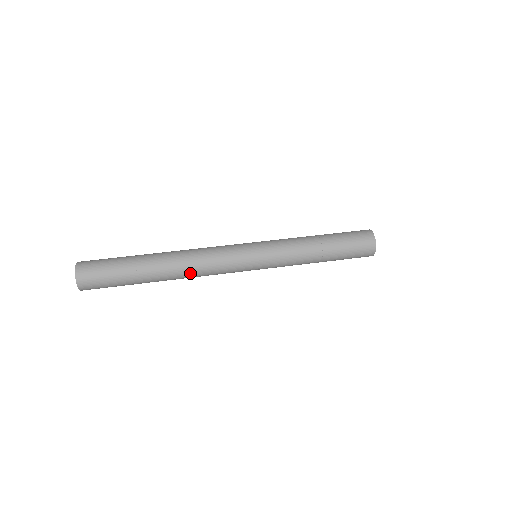
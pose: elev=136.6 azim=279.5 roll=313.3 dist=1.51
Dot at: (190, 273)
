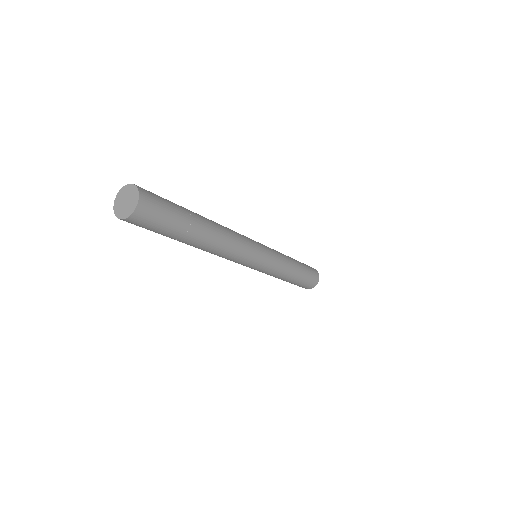
Dot at: (223, 227)
